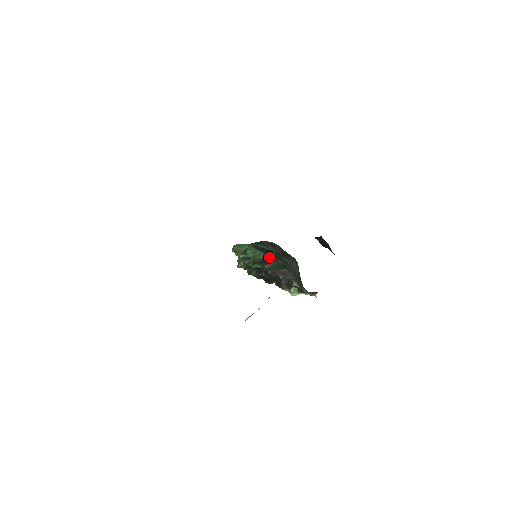
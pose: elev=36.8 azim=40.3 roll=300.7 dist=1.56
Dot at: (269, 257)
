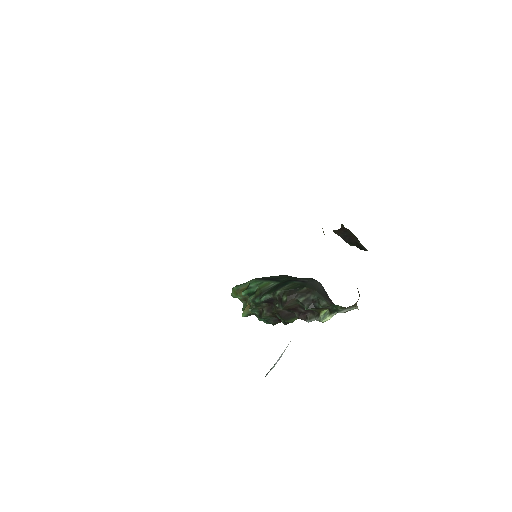
Dot at: (280, 283)
